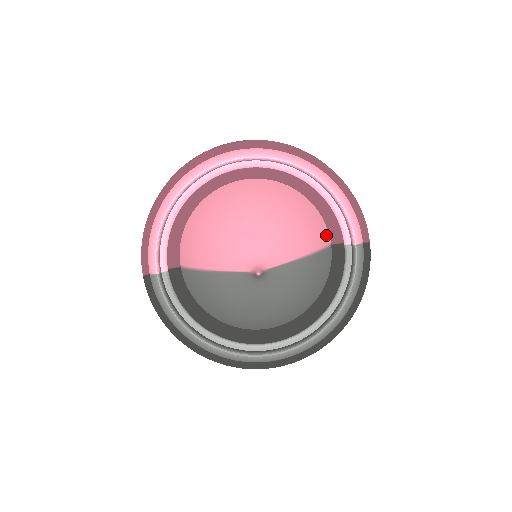
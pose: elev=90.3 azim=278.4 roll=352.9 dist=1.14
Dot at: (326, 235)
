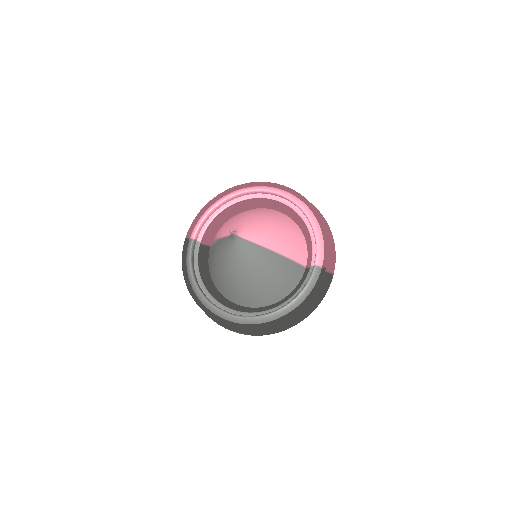
Dot at: (303, 258)
